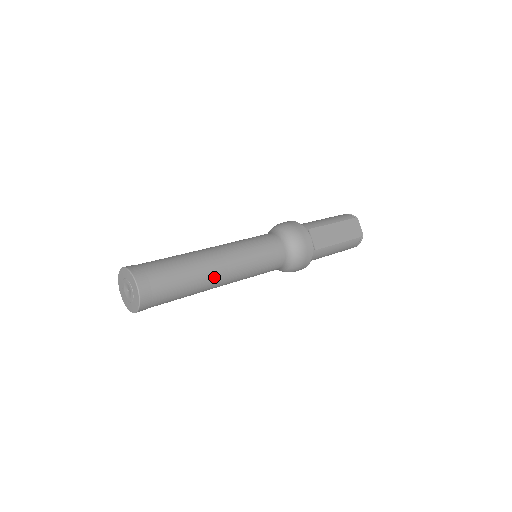
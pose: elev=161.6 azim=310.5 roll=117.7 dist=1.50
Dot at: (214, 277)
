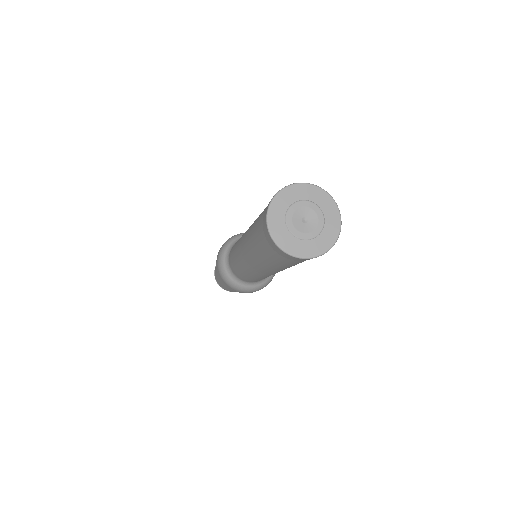
Dot at: occluded
